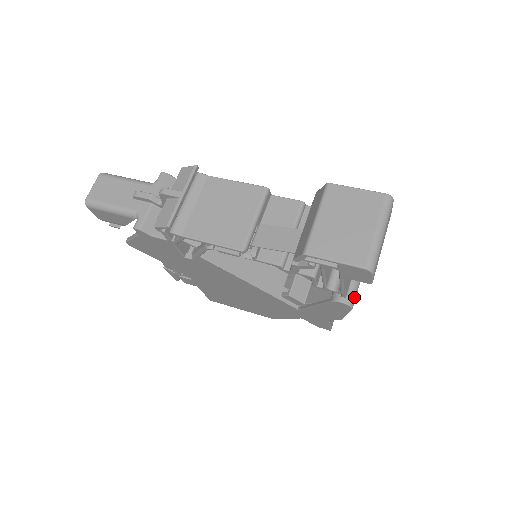
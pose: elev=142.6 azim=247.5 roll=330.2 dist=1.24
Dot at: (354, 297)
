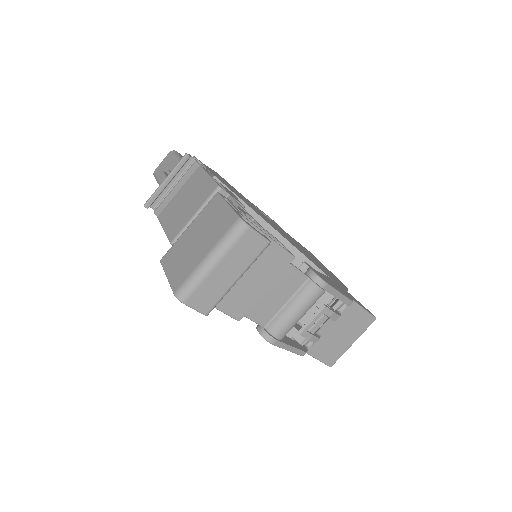
Dot at: (276, 332)
